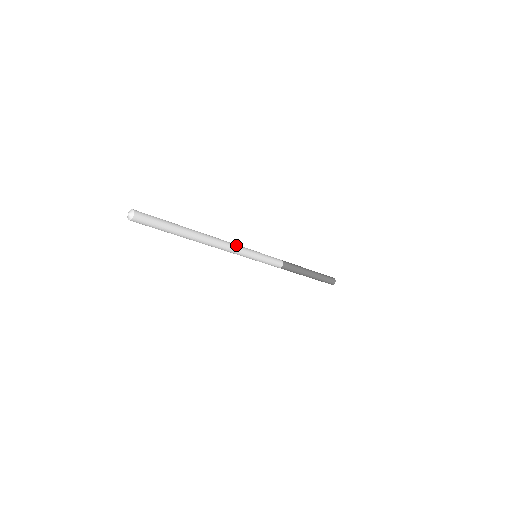
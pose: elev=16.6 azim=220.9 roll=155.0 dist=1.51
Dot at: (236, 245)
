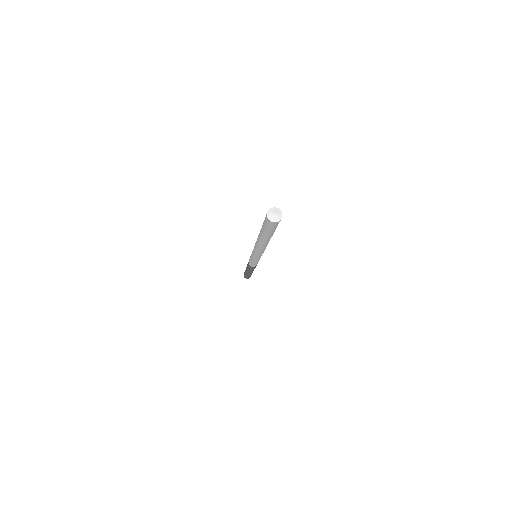
Dot at: occluded
